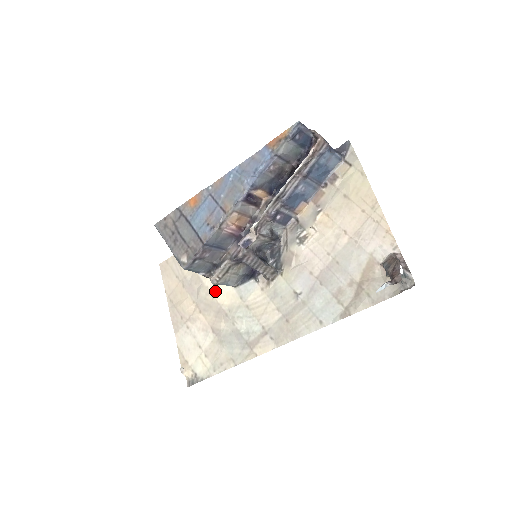
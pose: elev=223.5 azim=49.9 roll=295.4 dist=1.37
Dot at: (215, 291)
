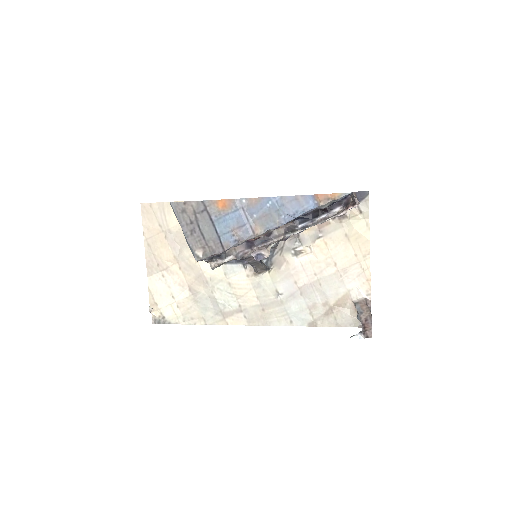
Dot at: occluded
